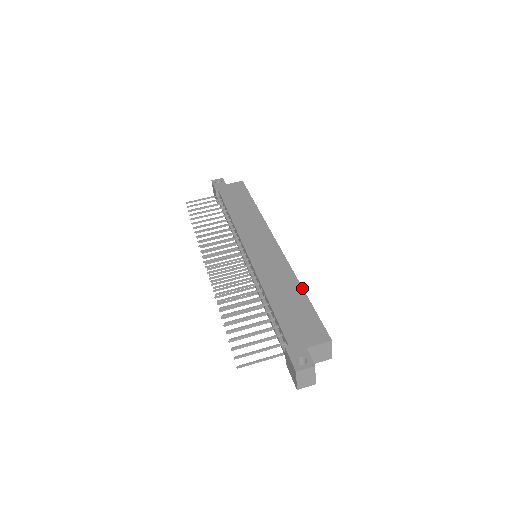
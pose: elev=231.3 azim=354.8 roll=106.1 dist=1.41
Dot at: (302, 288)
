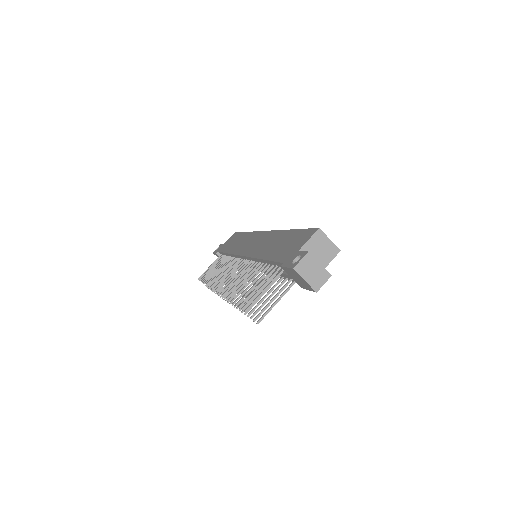
Dot at: (288, 230)
